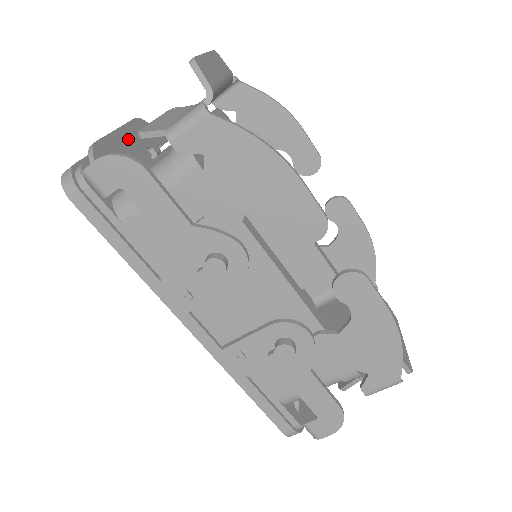
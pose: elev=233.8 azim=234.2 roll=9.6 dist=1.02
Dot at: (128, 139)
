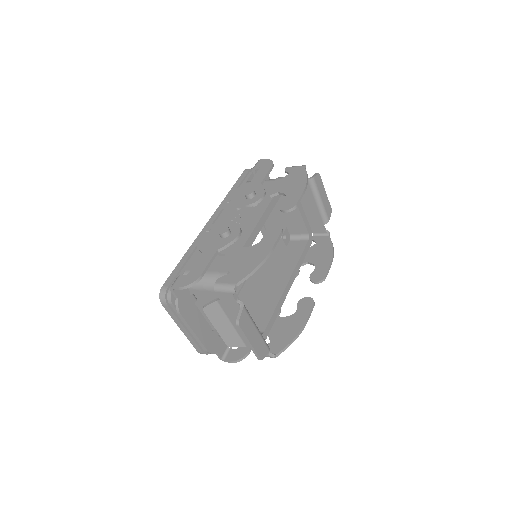
Dot at: (198, 326)
